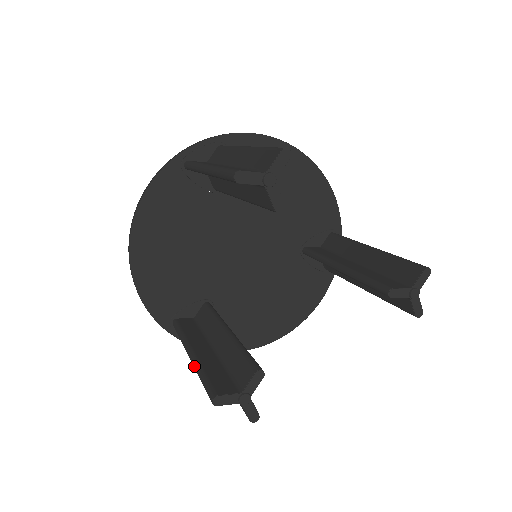
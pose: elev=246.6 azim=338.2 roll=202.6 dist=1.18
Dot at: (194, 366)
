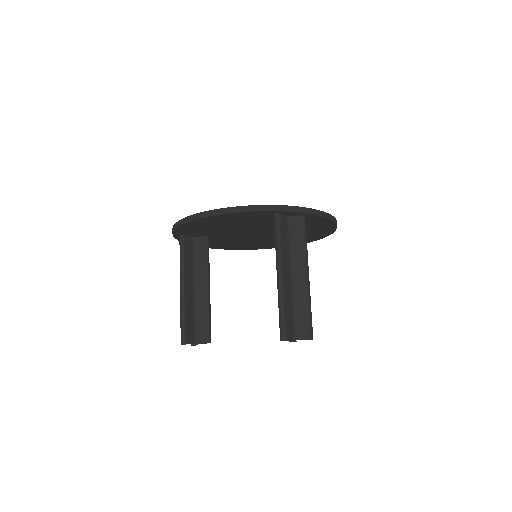
Dot at: (181, 304)
